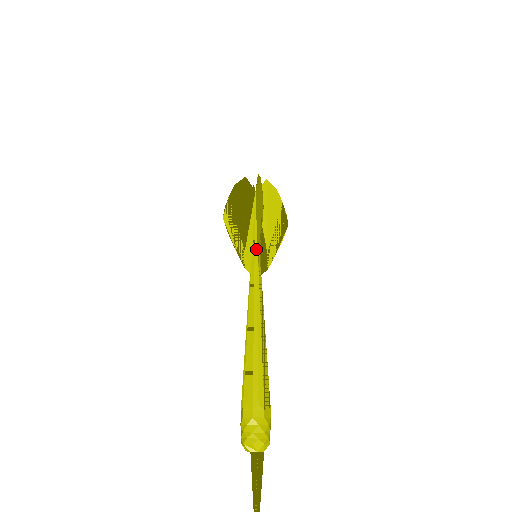
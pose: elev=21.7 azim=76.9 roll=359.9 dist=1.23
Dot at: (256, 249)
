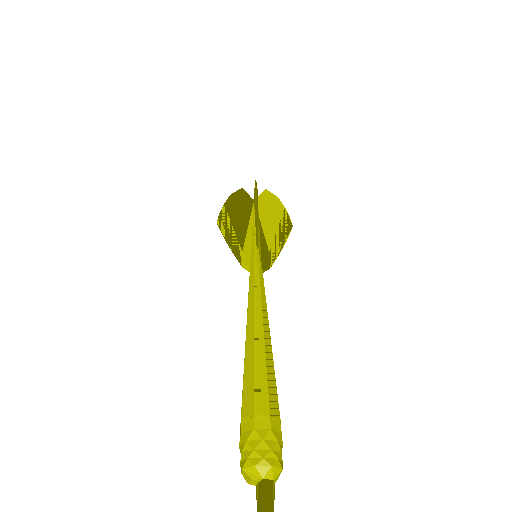
Dot at: (255, 249)
